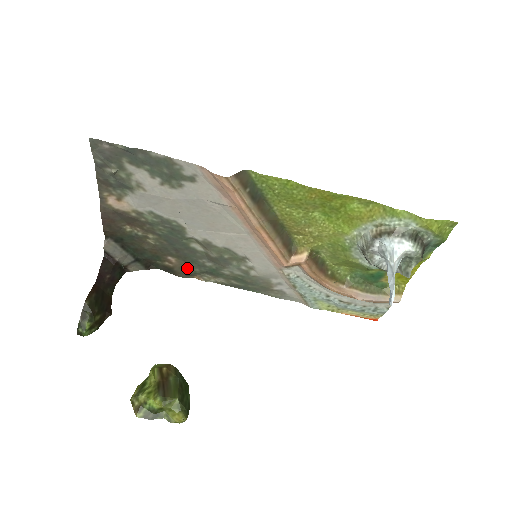
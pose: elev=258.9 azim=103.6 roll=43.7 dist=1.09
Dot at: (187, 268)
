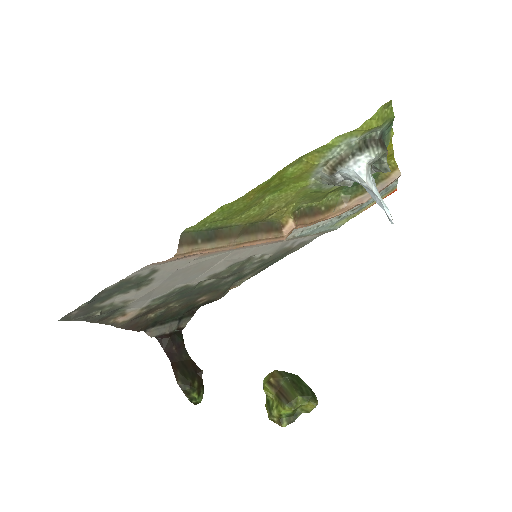
Dot at: (218, 292)
